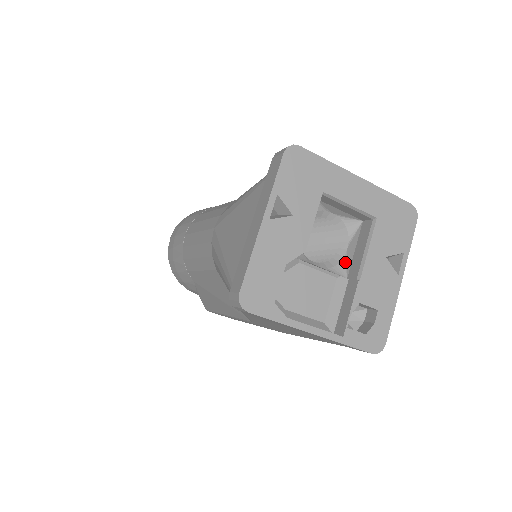
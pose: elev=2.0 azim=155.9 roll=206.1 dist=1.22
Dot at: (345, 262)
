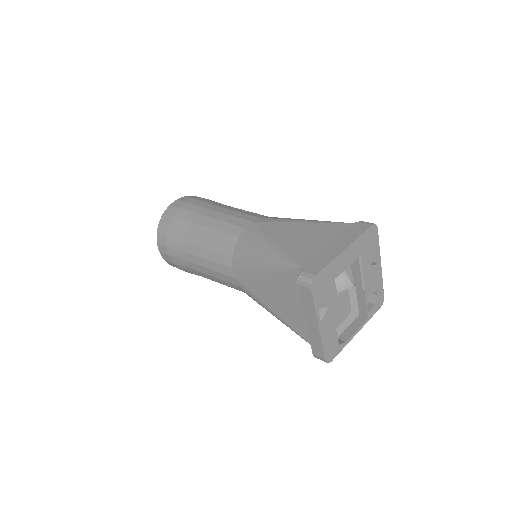
Dot at: (348, 278)
